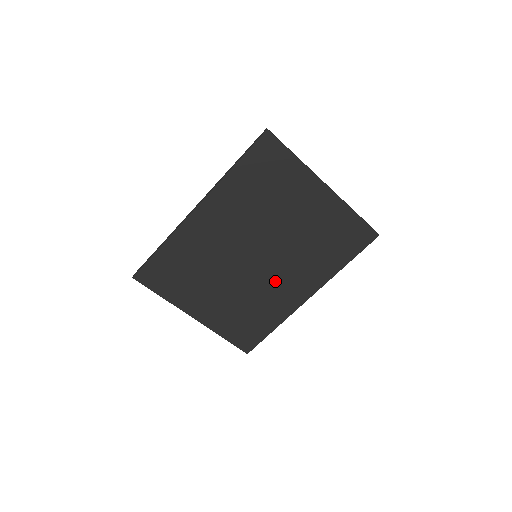
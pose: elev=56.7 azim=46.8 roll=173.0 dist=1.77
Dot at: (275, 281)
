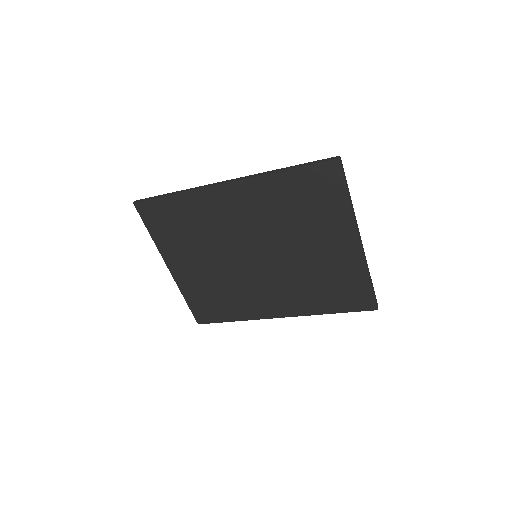
Dot at: (259, 286)
